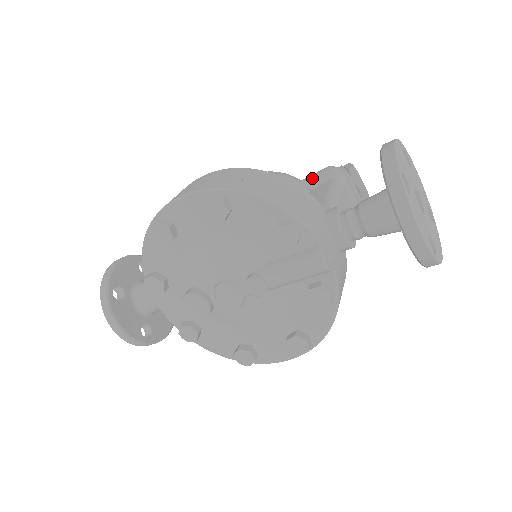
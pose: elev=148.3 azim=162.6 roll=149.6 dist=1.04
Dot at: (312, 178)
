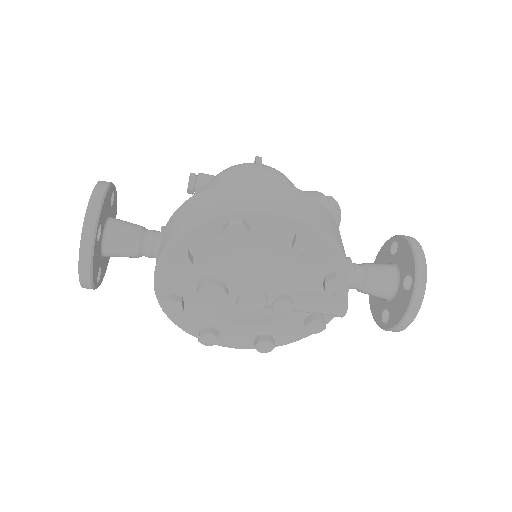
Dot at: occluded
